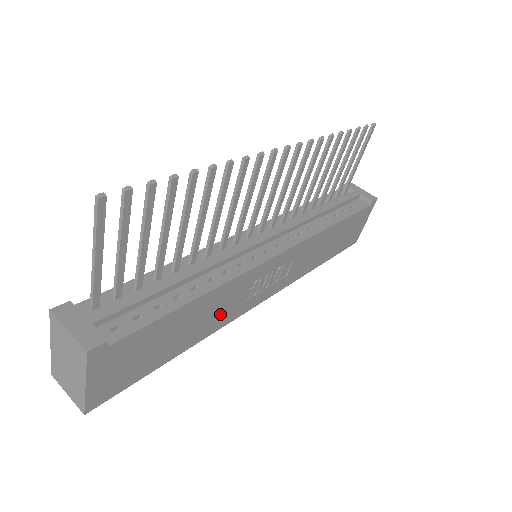
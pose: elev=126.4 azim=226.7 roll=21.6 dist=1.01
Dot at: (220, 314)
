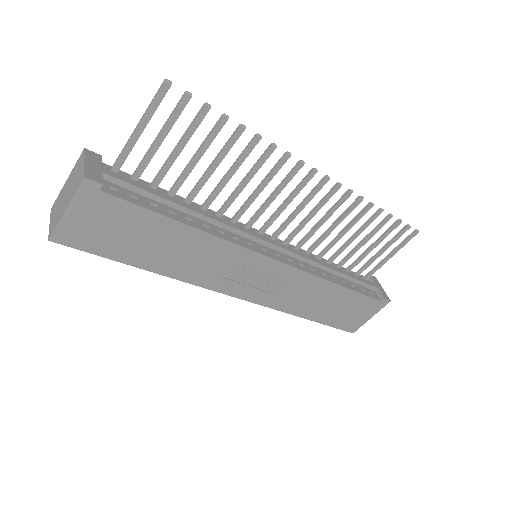
Dot at: (197, 266)
